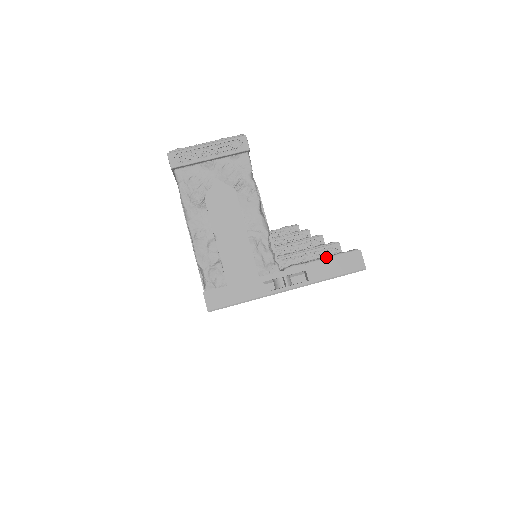
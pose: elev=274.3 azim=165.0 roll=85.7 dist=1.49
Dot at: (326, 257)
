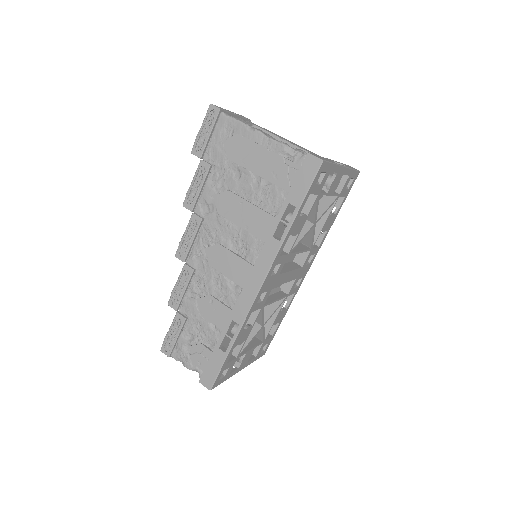
Dot at: occluded
